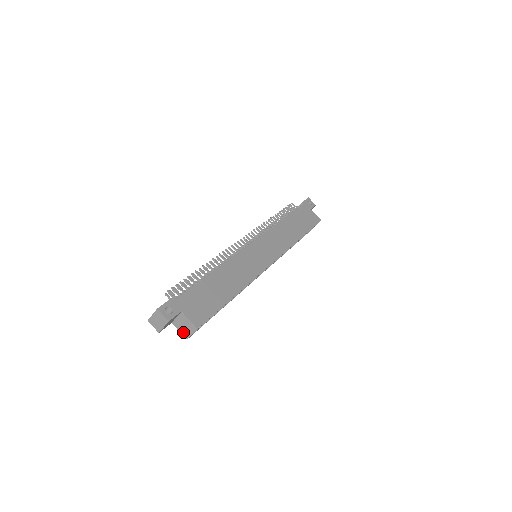
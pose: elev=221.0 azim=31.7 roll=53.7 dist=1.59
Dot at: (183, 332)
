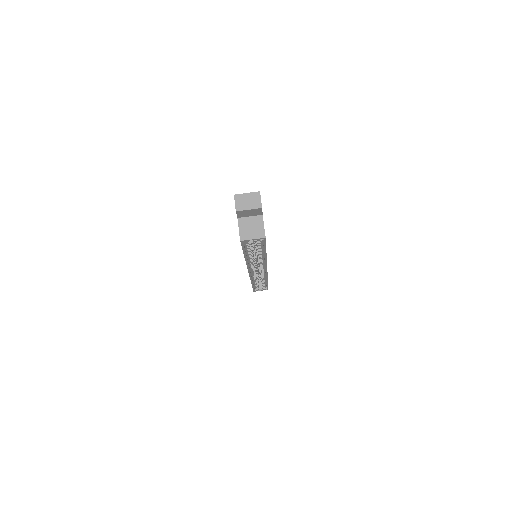
Dot at: (243, 232)
